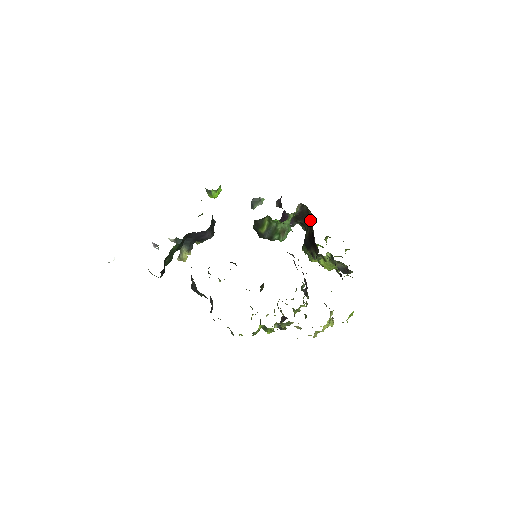
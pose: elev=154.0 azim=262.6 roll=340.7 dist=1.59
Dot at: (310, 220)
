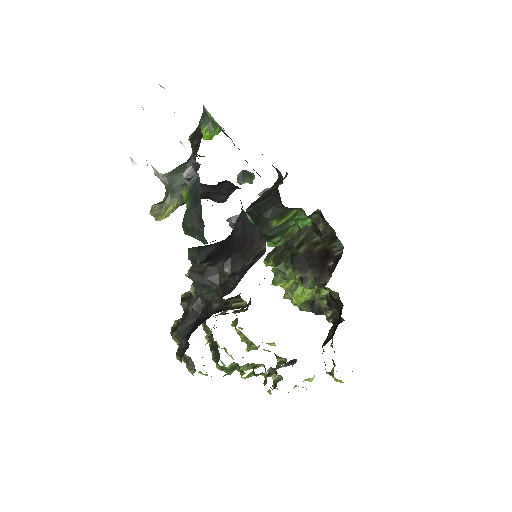
Dot at: occluded
